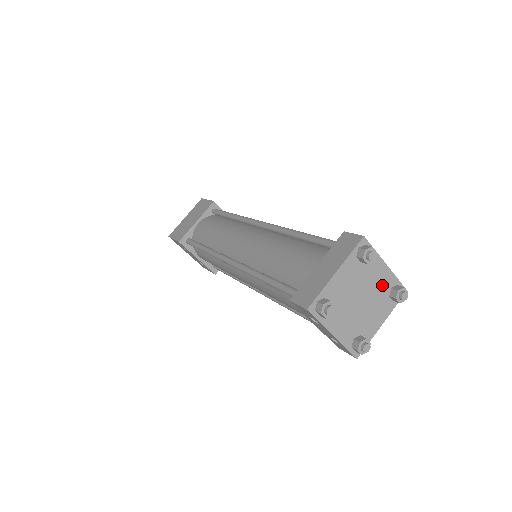
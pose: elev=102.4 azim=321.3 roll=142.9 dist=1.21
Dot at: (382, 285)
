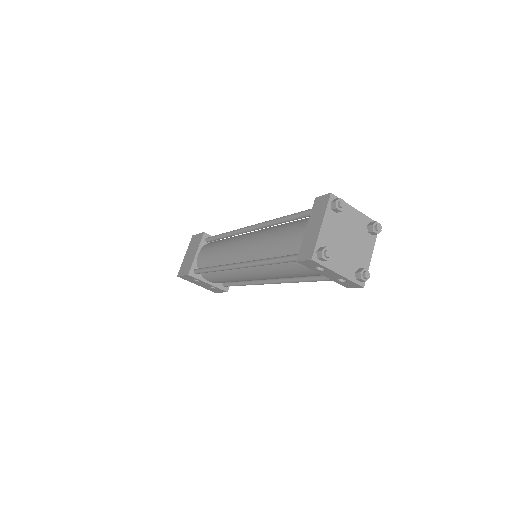
Dot at: (359, 226)
